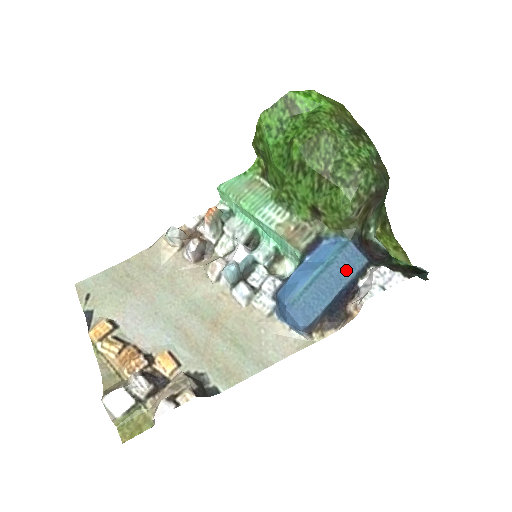
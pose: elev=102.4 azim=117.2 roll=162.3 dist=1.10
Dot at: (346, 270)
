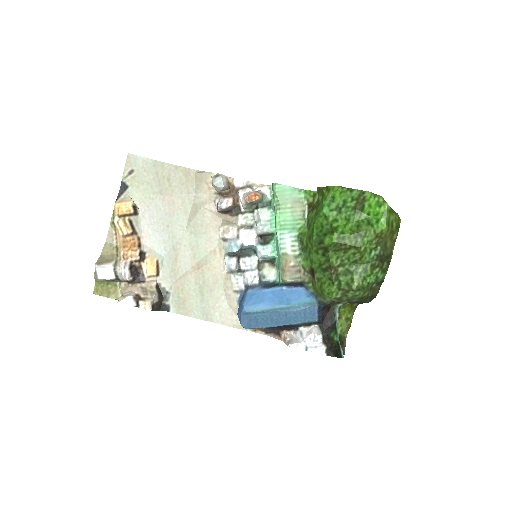
Dot at: (298, 318)
